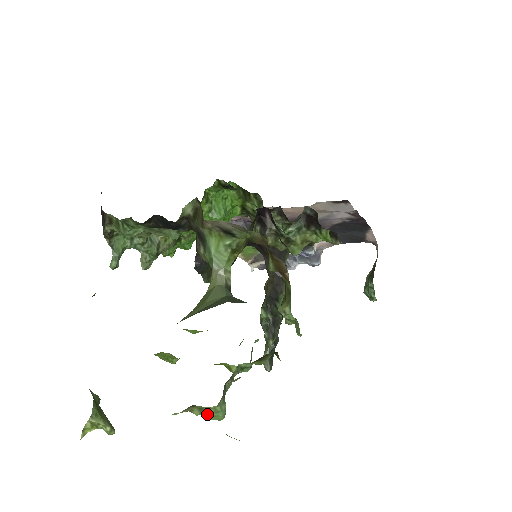
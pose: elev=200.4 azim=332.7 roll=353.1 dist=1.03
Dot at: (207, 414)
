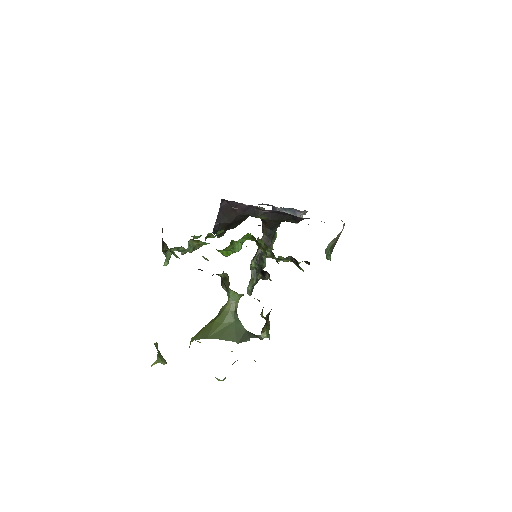
Dot at: occluded
